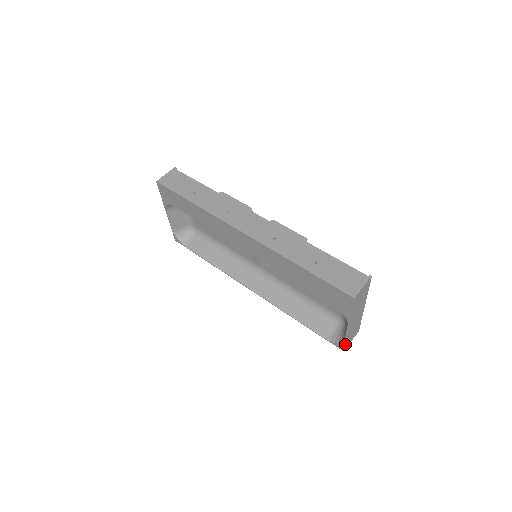
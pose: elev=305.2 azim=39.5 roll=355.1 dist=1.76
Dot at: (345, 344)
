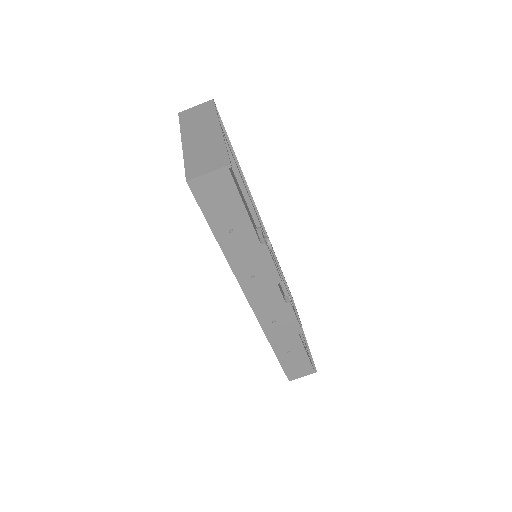
Dot at: occluded
